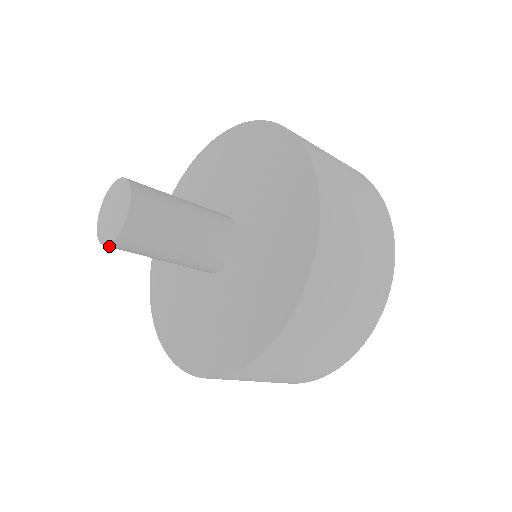
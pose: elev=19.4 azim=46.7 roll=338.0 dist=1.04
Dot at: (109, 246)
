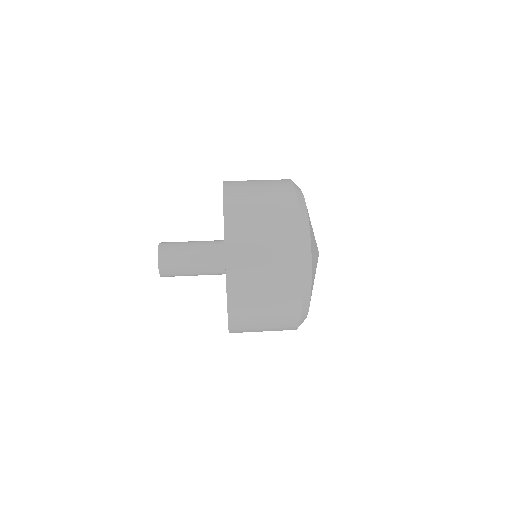
Dot at: occluded
